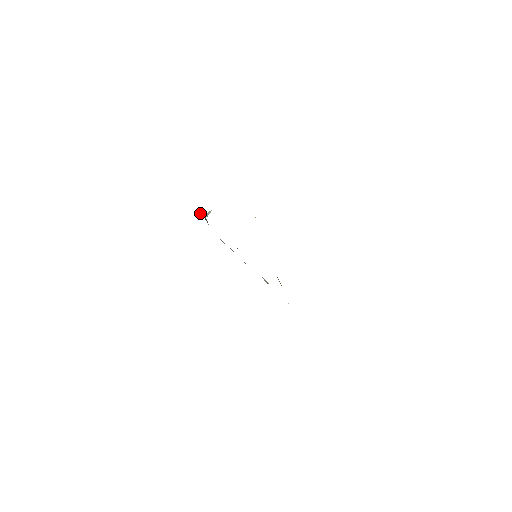
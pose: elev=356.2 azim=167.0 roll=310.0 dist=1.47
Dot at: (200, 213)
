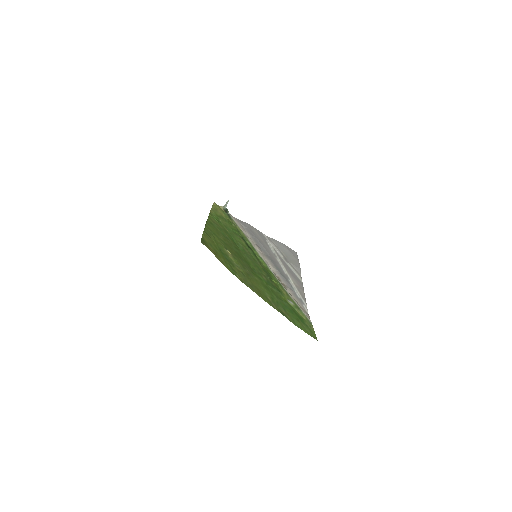
Dot at: (220, 206)
